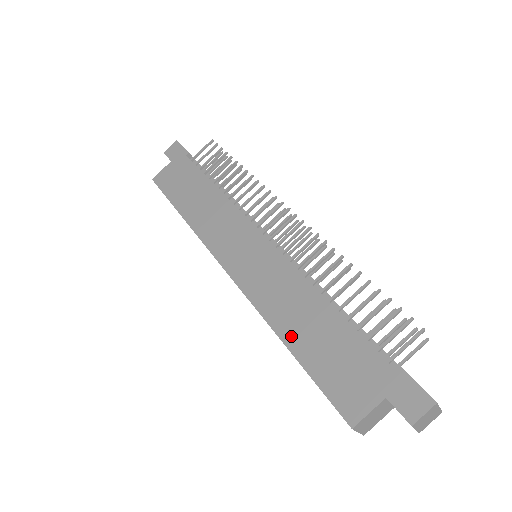
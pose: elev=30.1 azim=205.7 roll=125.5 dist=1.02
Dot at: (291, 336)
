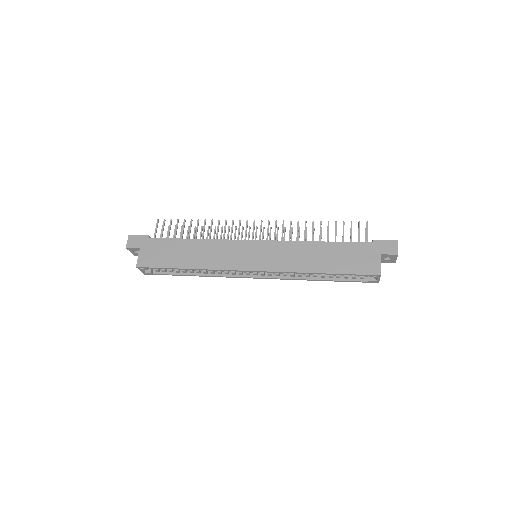
Dot at: (321, 268)
